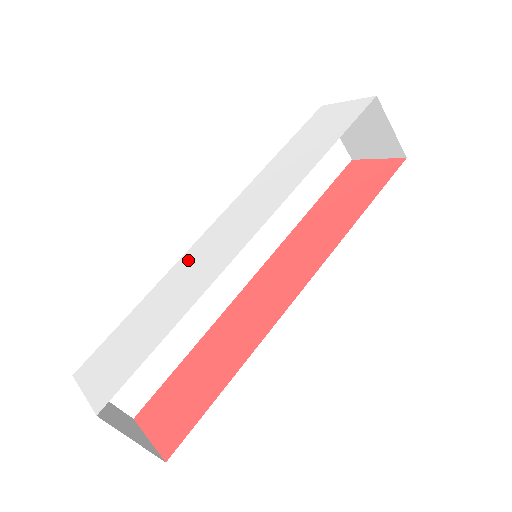
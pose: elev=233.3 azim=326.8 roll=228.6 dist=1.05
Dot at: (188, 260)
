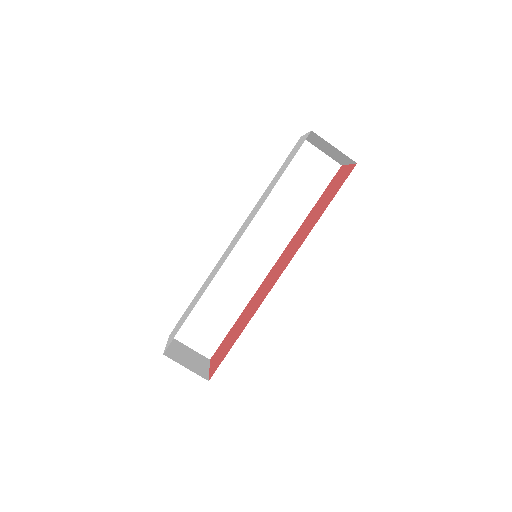
Dot at: occluded
